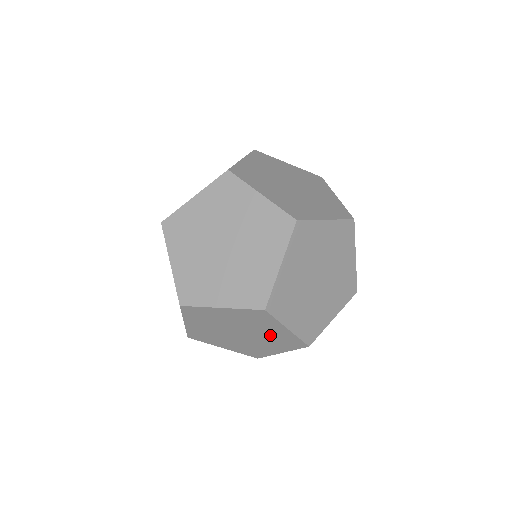
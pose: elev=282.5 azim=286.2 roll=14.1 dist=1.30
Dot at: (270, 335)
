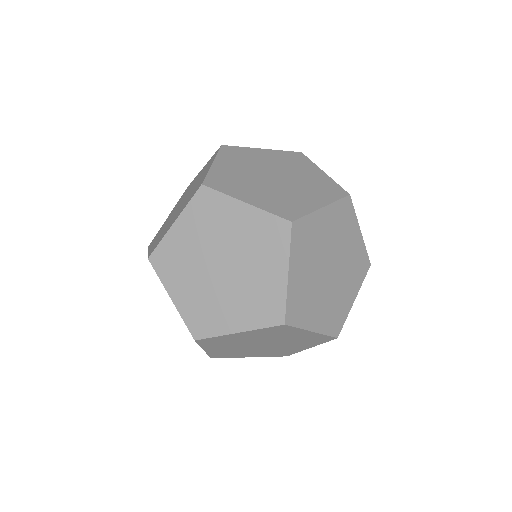
Dot at: occluded
